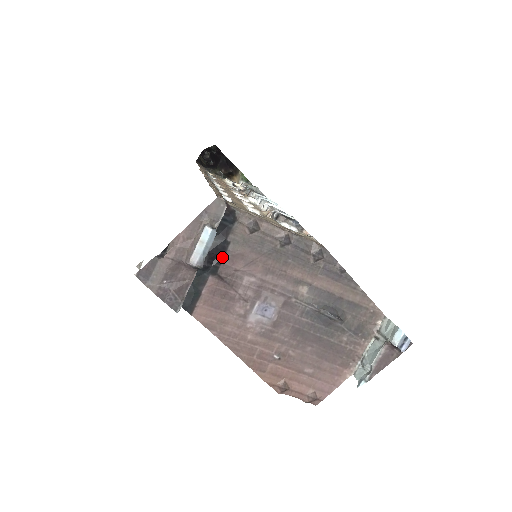
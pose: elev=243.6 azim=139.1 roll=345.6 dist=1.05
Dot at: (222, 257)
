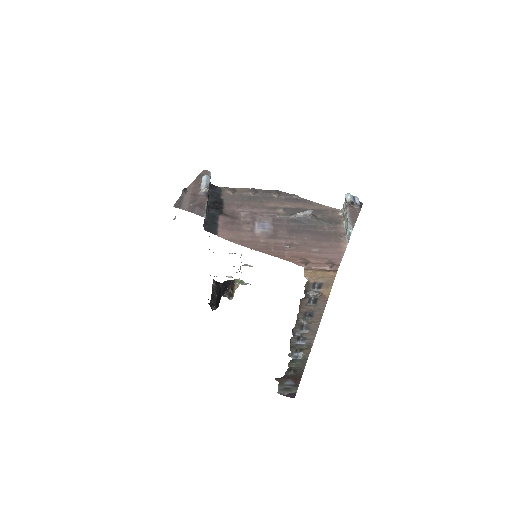
Dot at: (222, 206)
